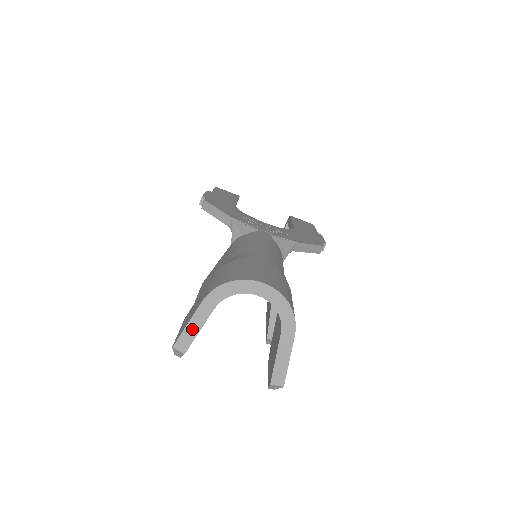
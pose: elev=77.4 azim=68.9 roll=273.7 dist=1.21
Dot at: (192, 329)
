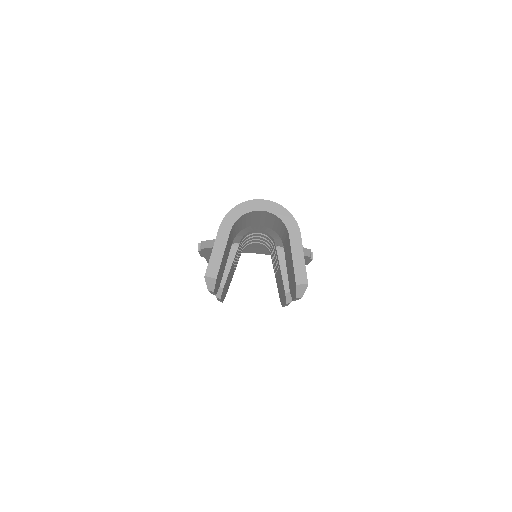
Dot at: (217, 254)
